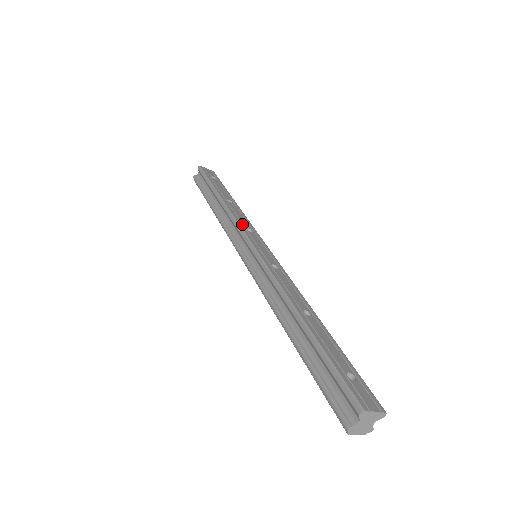
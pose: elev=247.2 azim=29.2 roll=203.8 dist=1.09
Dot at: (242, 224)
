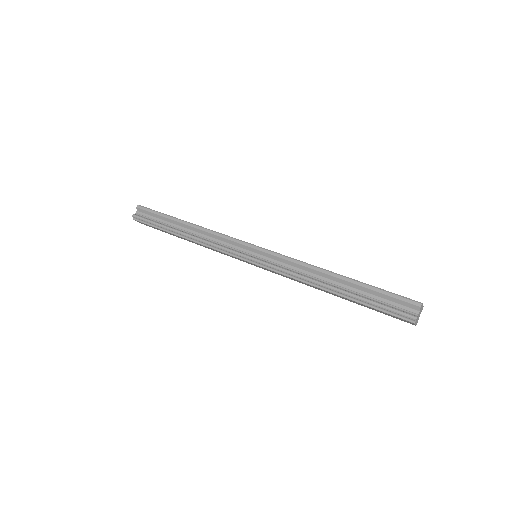
Dot at: occluded
